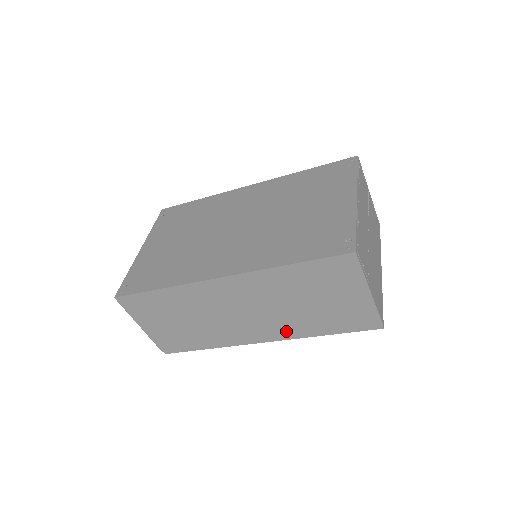
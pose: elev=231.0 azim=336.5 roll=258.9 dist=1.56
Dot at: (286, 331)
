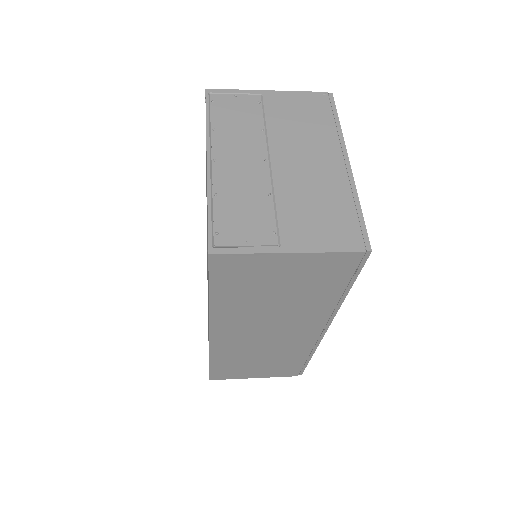
Dot at: (318, 316)
